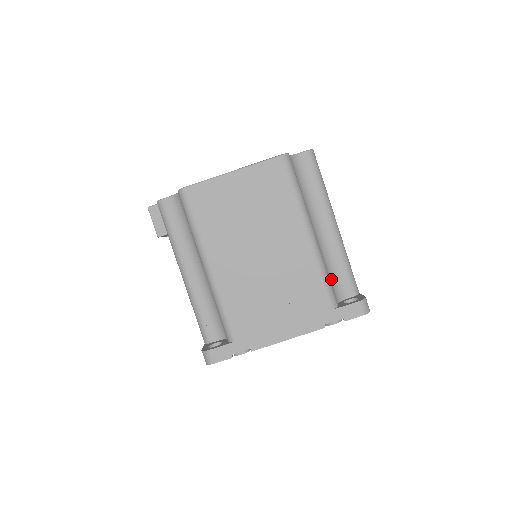
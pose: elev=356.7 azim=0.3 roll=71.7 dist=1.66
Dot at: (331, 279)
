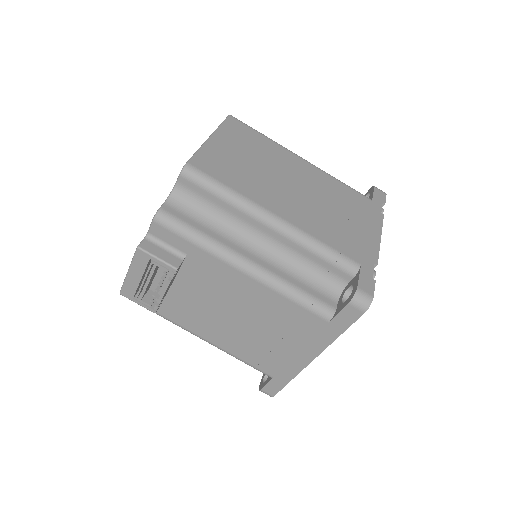
Dot at: occluded
